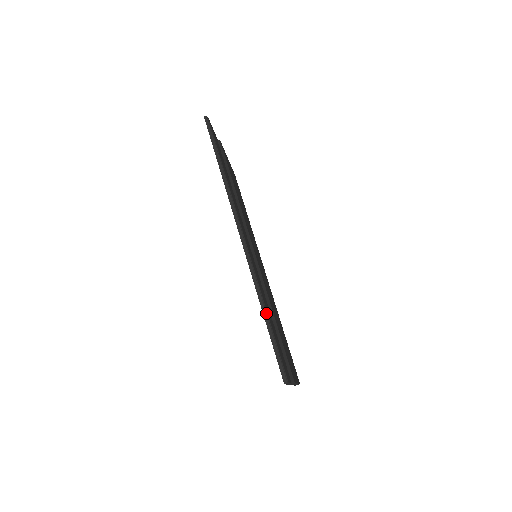
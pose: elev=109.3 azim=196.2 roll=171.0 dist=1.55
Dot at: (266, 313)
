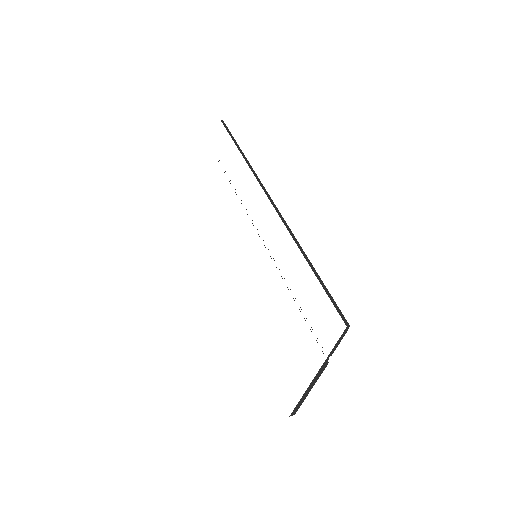
Dot at: (311, 263)
